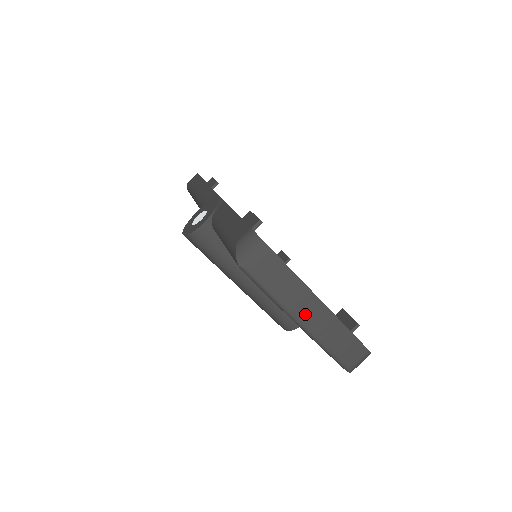
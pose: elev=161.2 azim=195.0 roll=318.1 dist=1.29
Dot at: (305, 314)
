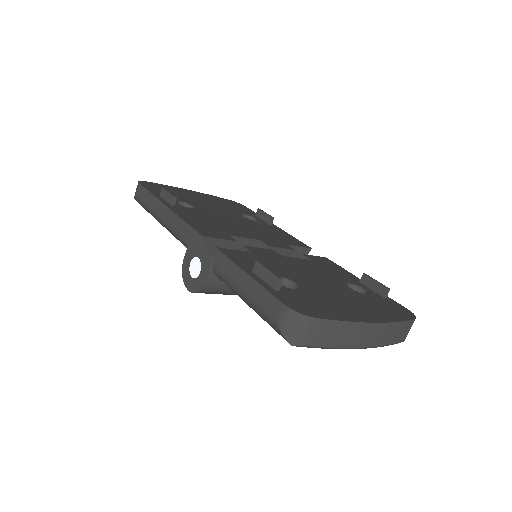
Dot at: (362, 340)
